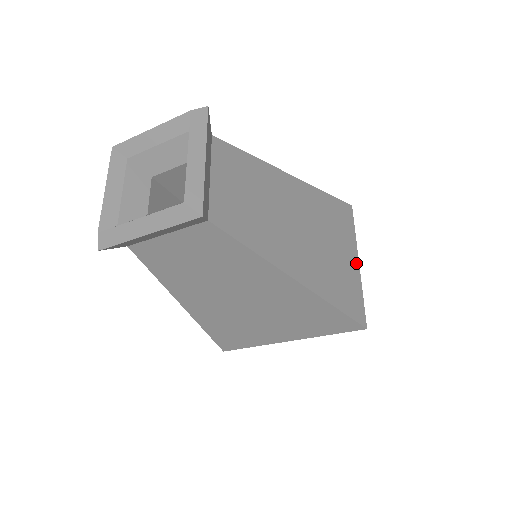
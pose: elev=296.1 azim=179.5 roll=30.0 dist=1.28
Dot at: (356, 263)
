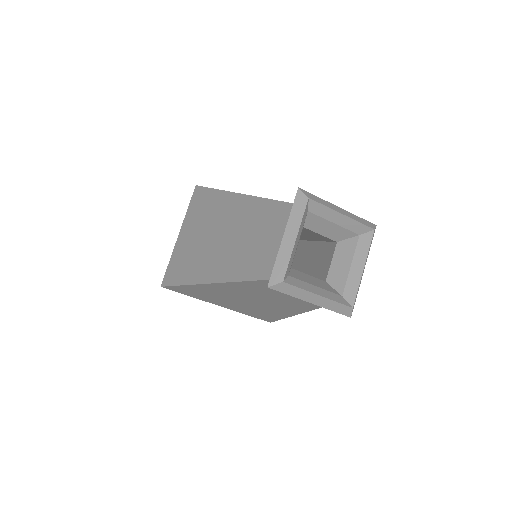
Dot at: occluded
